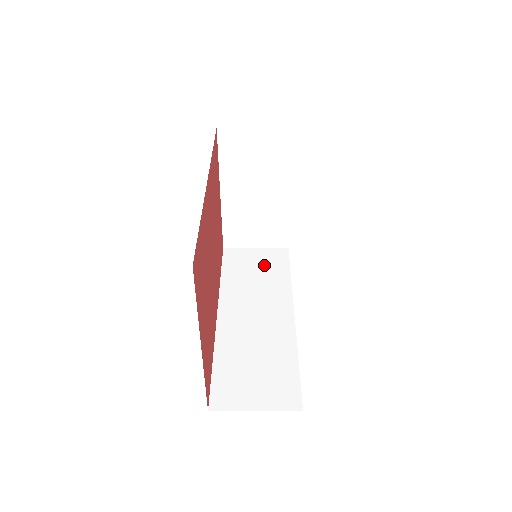
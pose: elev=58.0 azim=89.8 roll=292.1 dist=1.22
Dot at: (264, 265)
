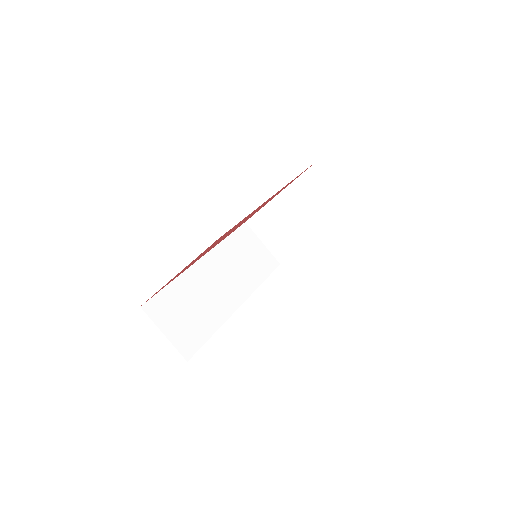
Dot at: (256, 259)
